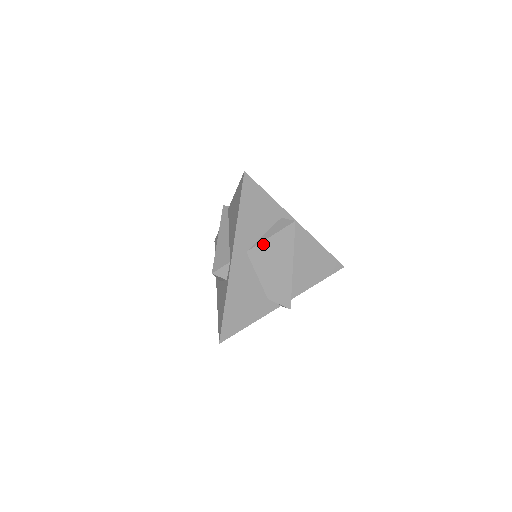
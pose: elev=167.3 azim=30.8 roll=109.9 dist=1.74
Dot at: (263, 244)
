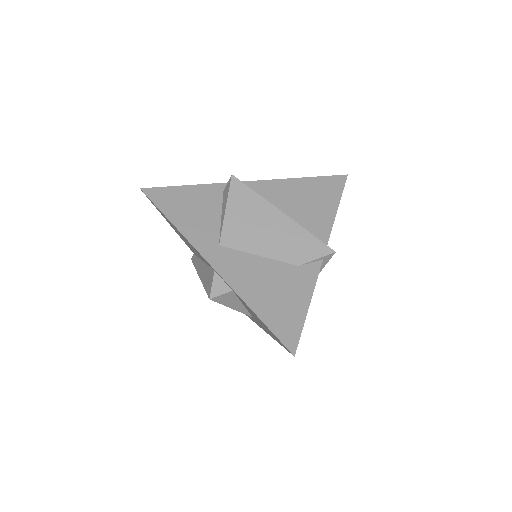
Dot at: (227, 223)
